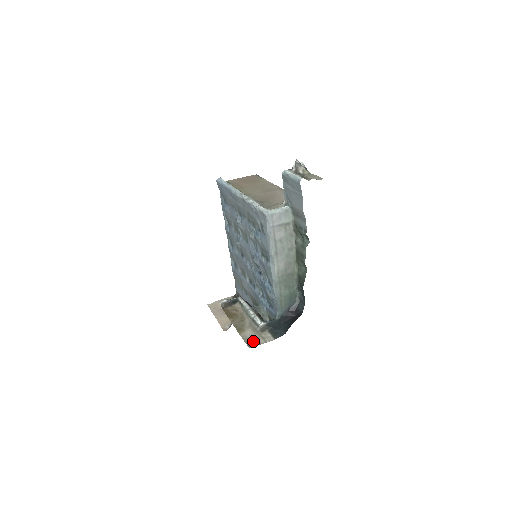
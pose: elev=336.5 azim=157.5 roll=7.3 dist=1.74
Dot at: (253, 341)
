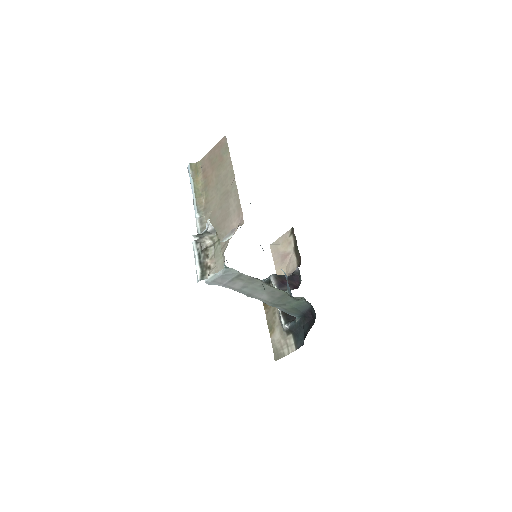
Dot at: (279, 350)
